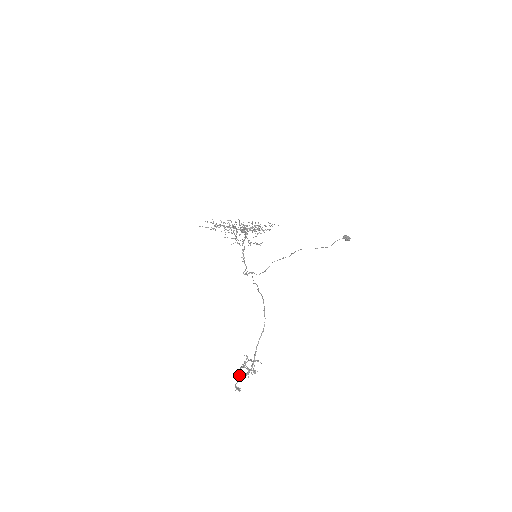
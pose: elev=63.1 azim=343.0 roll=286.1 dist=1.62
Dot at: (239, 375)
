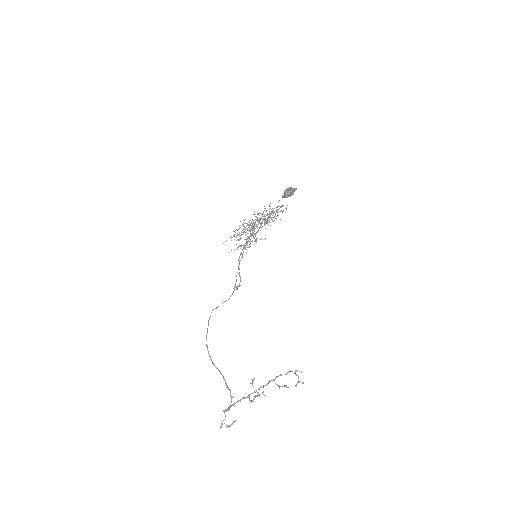
Dot at: (224, 411)
